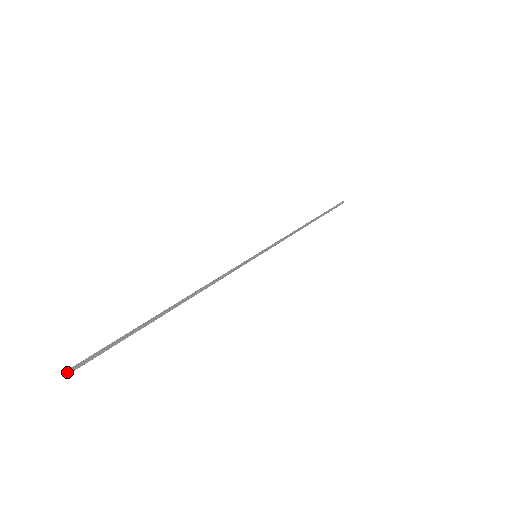
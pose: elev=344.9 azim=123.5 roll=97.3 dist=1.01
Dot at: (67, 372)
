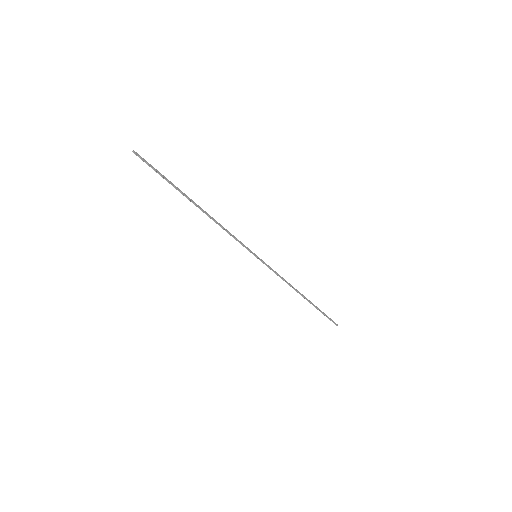
Dot at: (135, 152)
